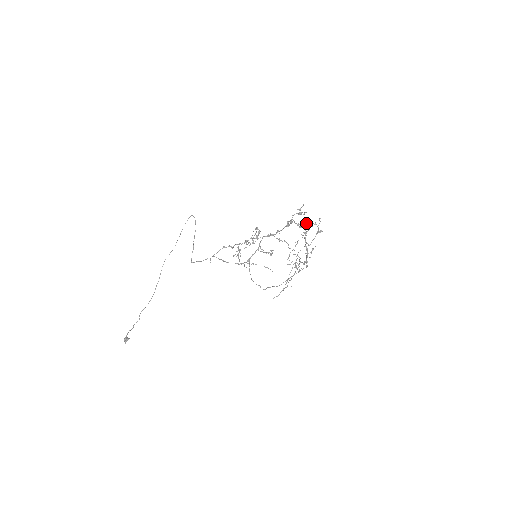
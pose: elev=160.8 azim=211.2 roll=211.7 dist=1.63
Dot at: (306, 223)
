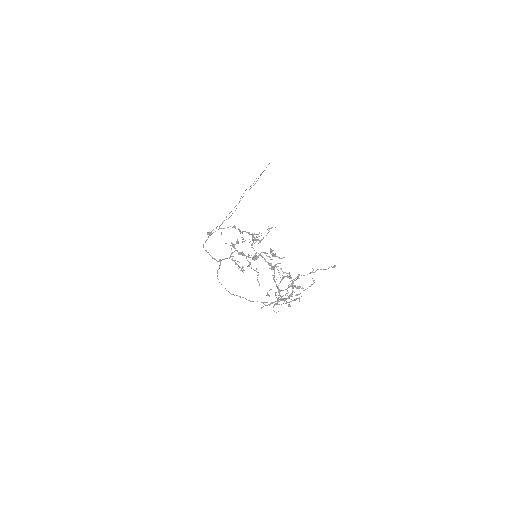
Dot at: (281, 268)
